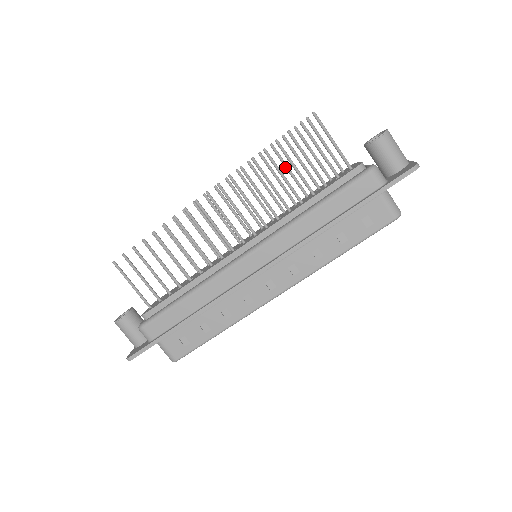
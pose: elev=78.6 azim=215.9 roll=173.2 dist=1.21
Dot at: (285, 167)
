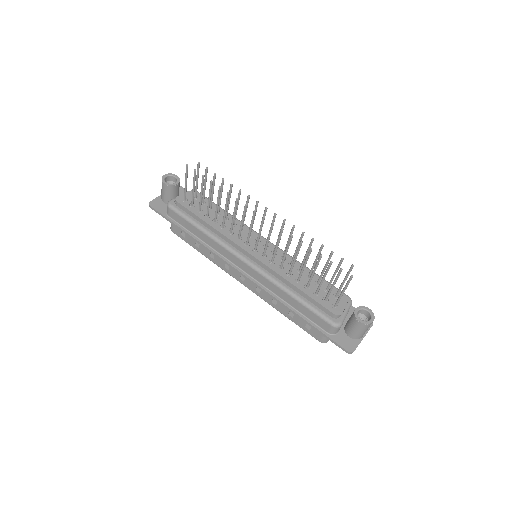
Dot at: (316, 259)
